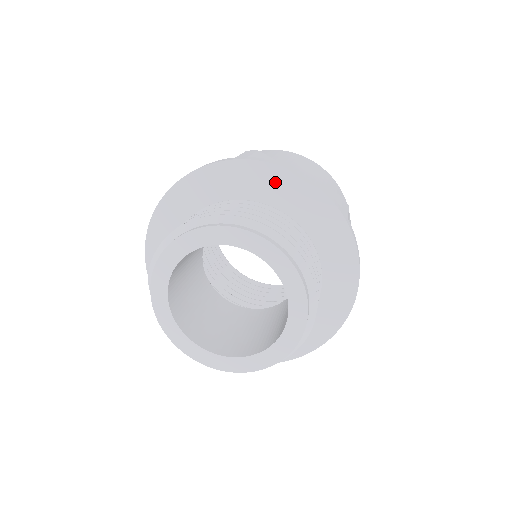
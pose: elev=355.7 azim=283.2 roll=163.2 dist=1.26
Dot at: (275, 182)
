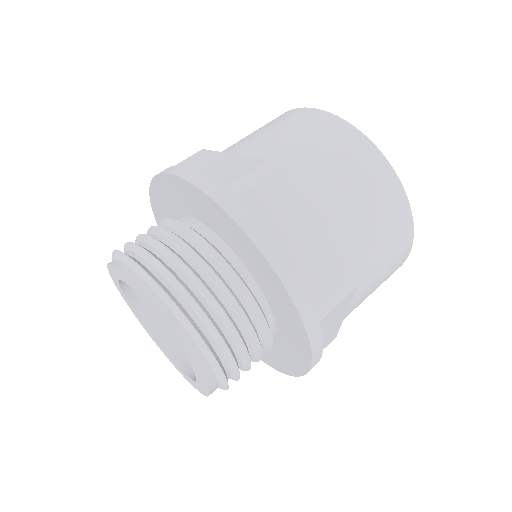
Dot at: (172, 190)
